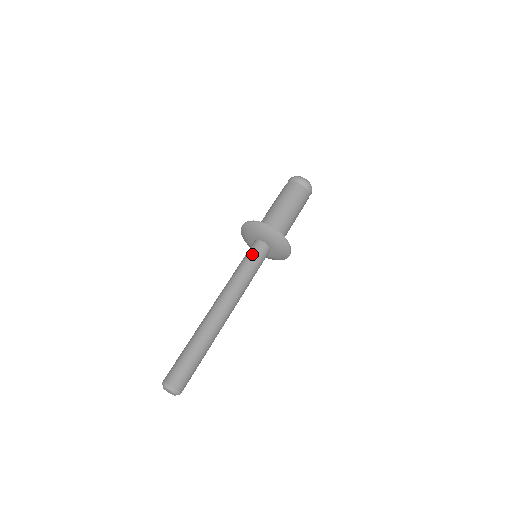
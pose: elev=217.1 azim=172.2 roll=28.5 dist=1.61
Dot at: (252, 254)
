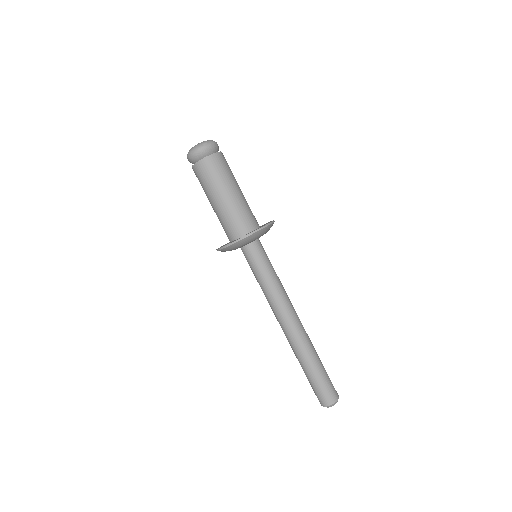
Dot at: (259, 262)
